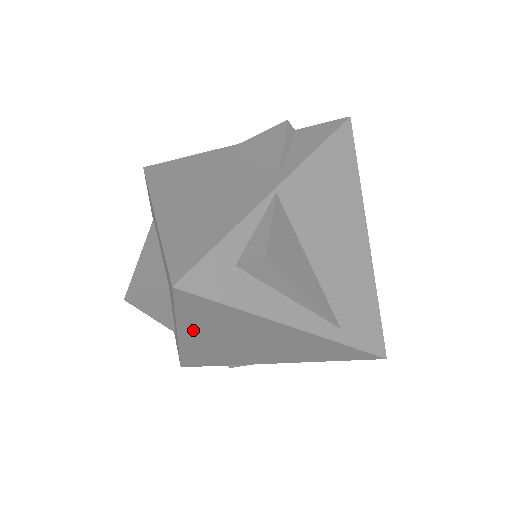
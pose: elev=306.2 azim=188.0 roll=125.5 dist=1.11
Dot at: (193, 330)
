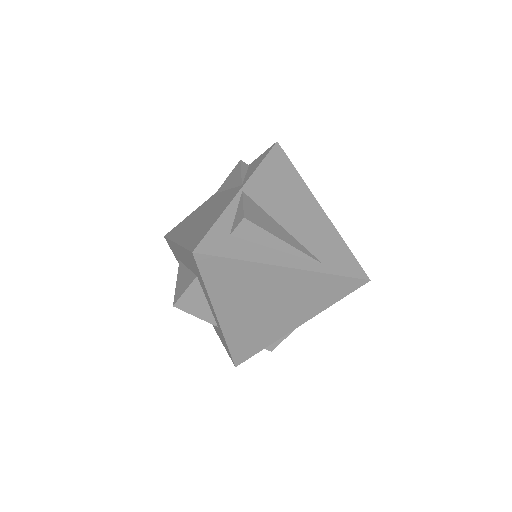
Dot at: (223, 303)
